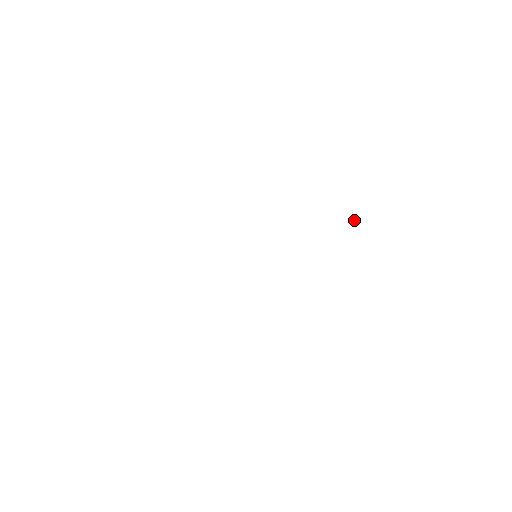
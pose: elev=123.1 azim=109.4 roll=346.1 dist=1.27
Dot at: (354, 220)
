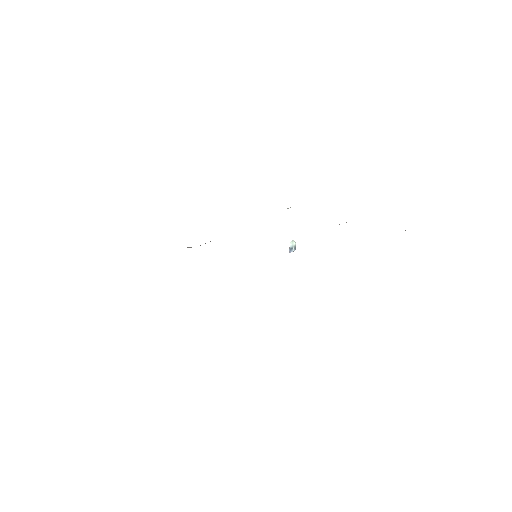
Dot at: (294, 247)
